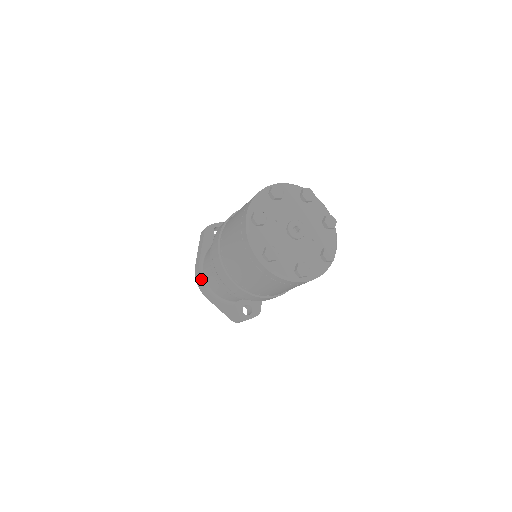
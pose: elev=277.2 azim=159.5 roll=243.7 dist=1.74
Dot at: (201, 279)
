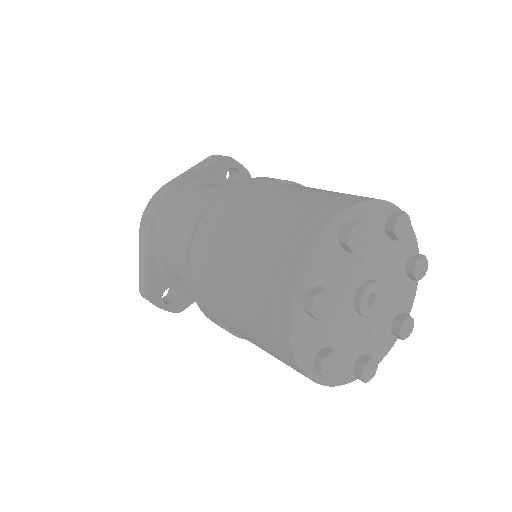
Dot at: (159, 207)
